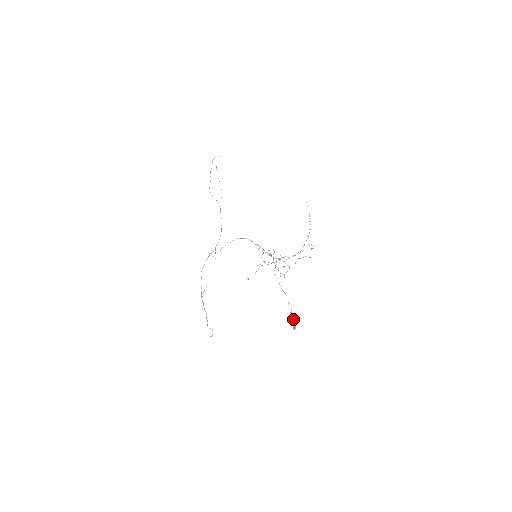
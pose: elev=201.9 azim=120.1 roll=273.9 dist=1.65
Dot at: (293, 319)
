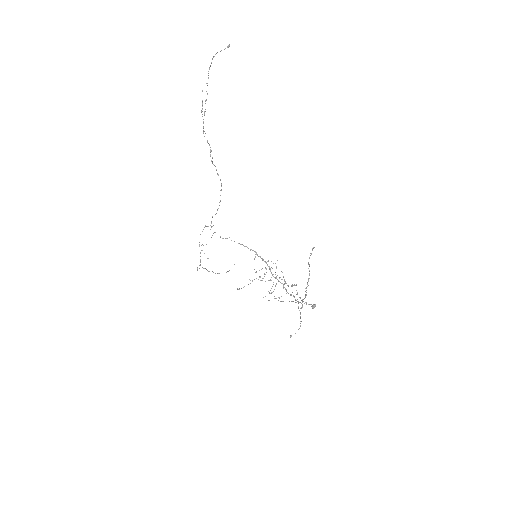
Dot at: (310, 304)
